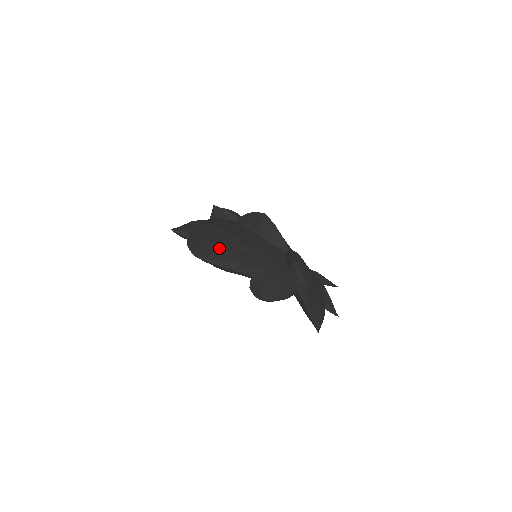
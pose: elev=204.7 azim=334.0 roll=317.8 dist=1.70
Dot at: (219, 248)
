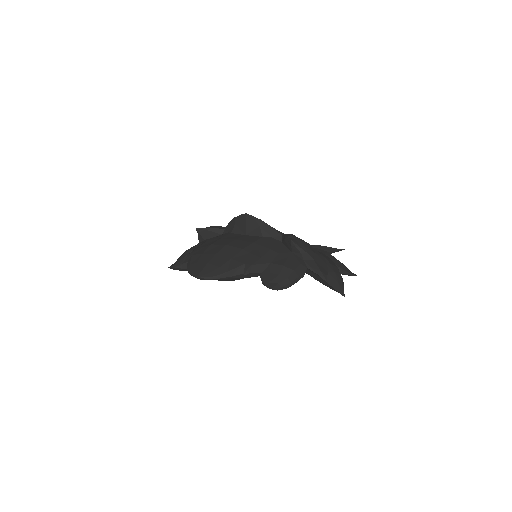
Dot at: (219, 262)
